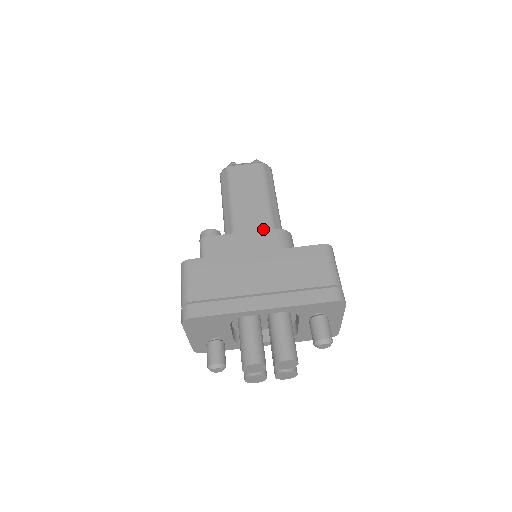
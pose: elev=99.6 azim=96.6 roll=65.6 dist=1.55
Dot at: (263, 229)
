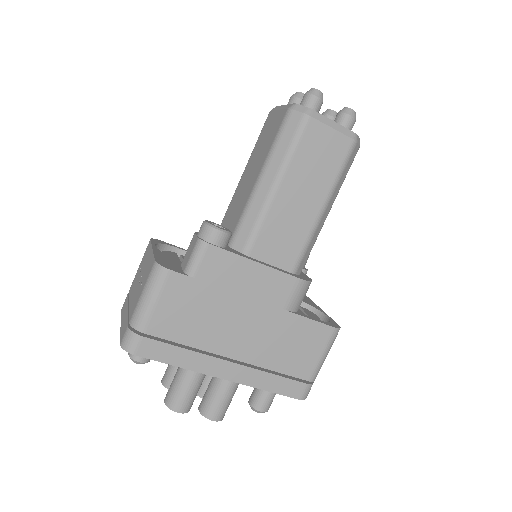
Dot at: (286, 261)
